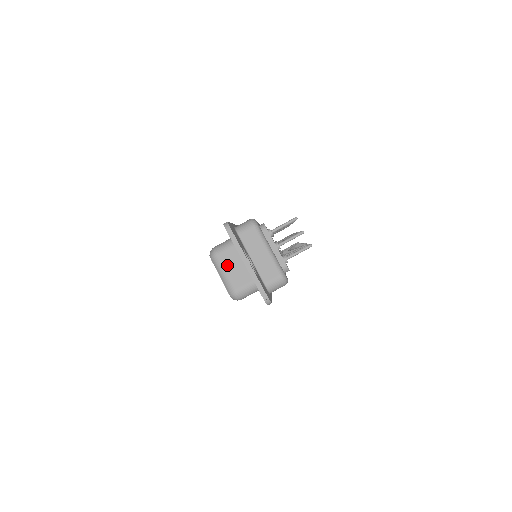
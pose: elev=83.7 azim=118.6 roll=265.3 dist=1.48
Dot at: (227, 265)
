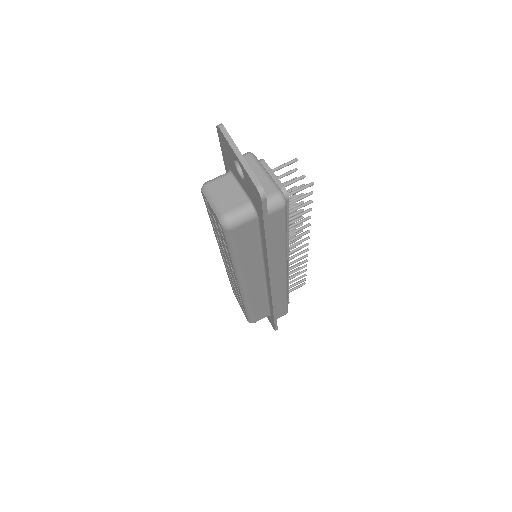
Dot at: (219, 192)
